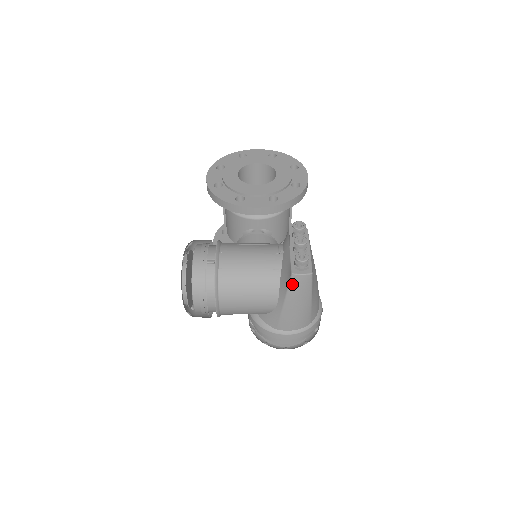
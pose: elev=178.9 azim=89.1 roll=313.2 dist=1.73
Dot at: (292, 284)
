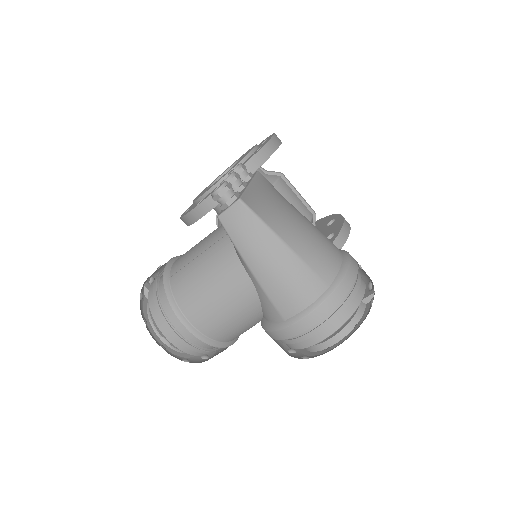
Dot at: (230, 232)
